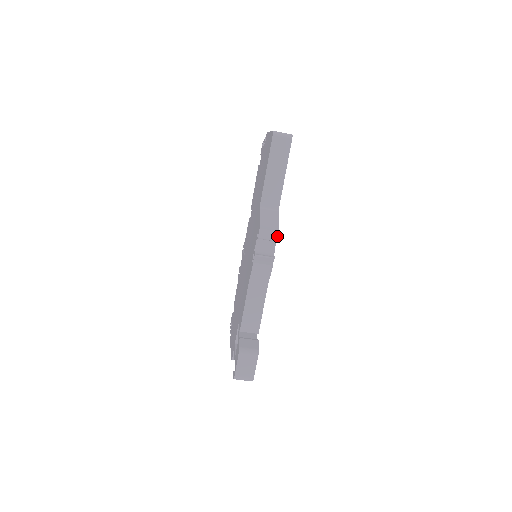
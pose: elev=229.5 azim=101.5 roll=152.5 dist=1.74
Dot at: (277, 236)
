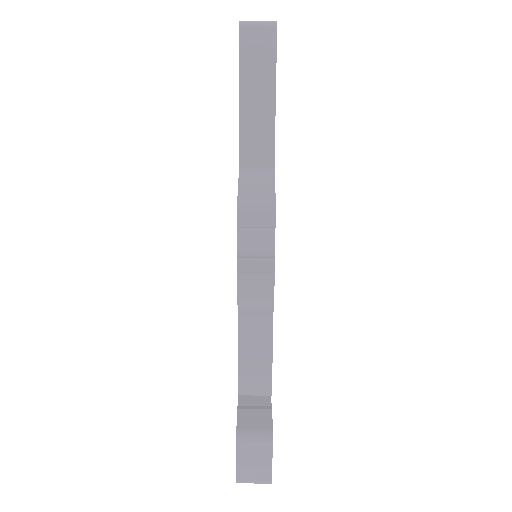
Dot at: (273, 217)
